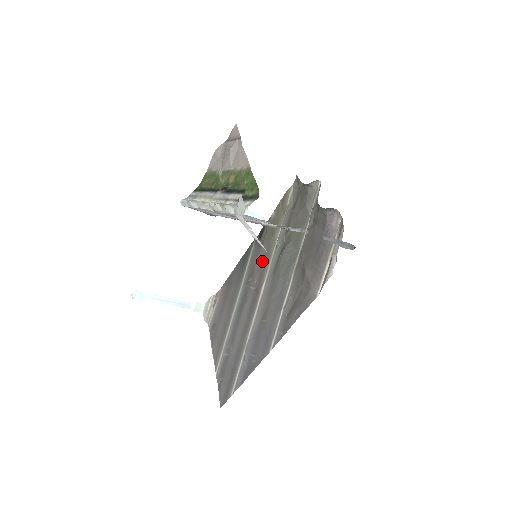
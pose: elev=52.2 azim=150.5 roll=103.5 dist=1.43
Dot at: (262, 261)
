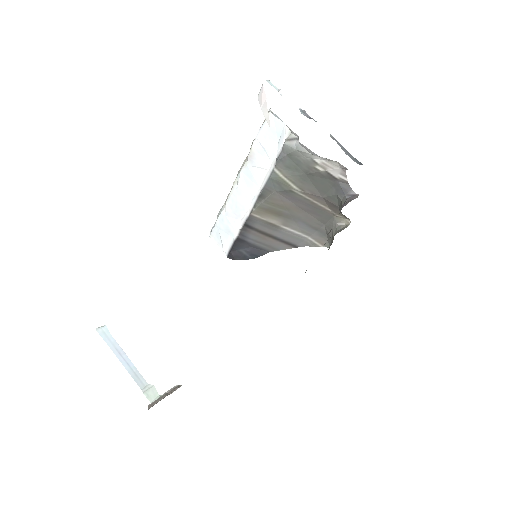
Dot at: occluded
